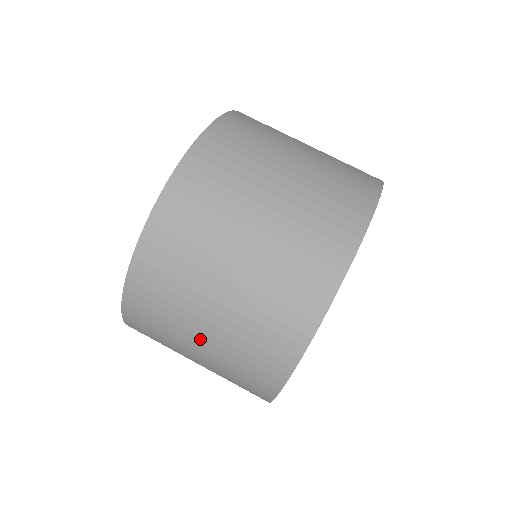
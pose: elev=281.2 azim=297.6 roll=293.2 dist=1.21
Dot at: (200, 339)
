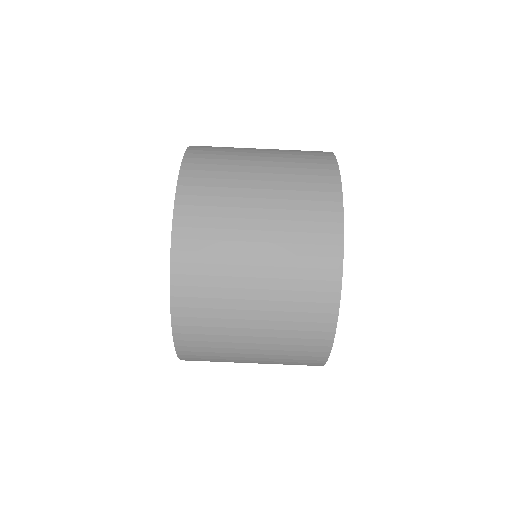
Dot at: (253, 291)
